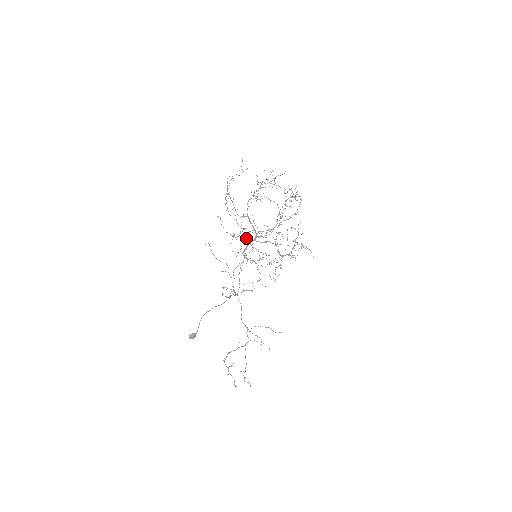
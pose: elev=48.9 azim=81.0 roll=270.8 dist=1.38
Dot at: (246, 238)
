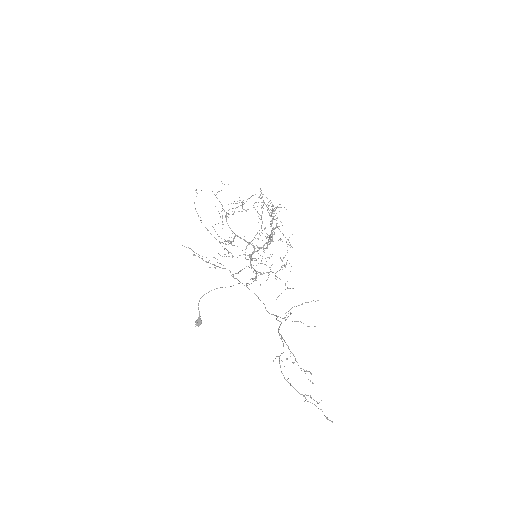
Dot at: occluded
